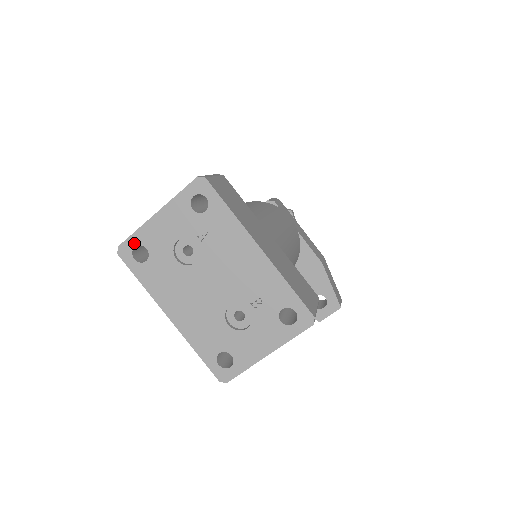
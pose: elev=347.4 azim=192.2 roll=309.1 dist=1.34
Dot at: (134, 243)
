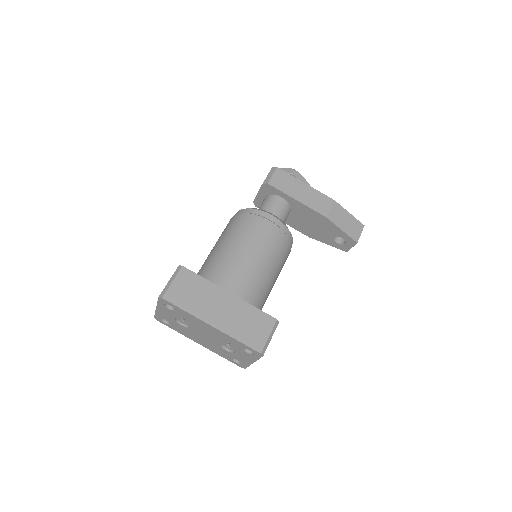
Dot at: (159, 317)
